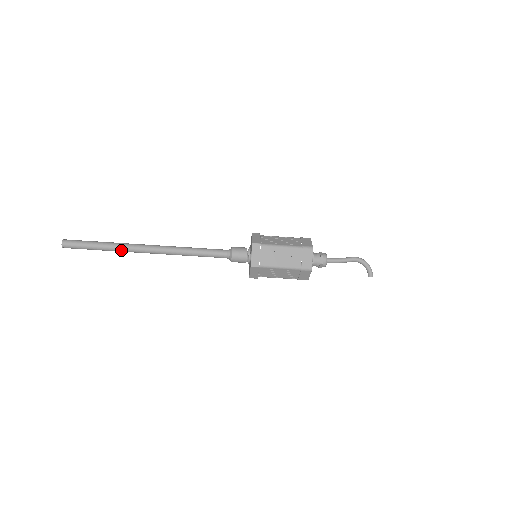
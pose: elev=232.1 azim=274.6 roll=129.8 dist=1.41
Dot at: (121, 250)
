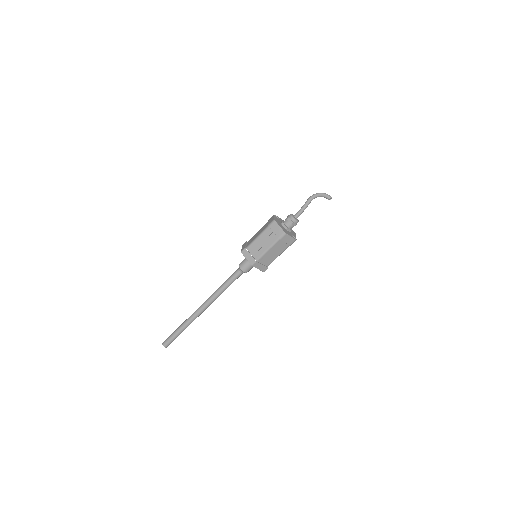
Dot at: (190, 322)
